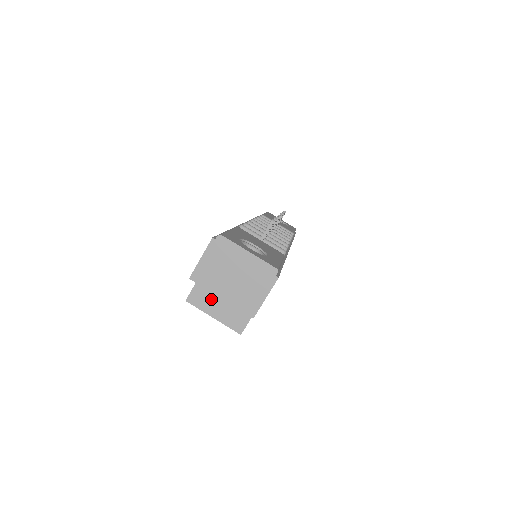
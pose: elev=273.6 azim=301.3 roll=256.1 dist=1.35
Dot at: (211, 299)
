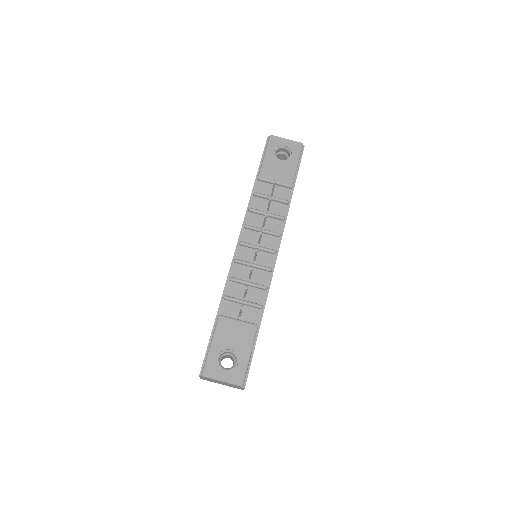
Dot at: occluded
